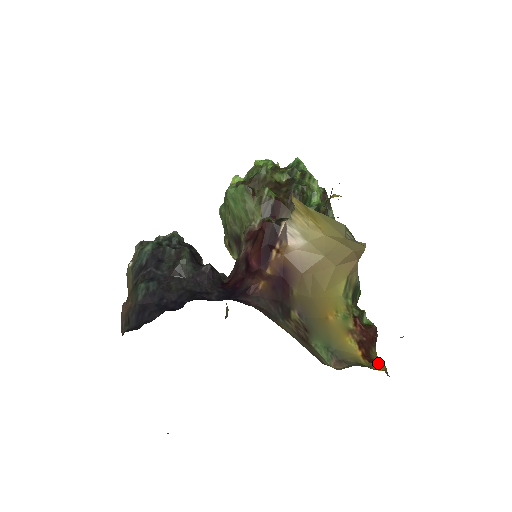
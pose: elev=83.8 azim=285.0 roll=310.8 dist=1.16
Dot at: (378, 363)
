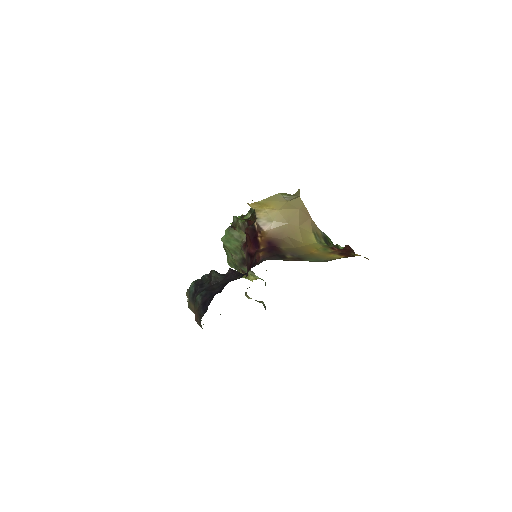
Dot at: (356, 254)
